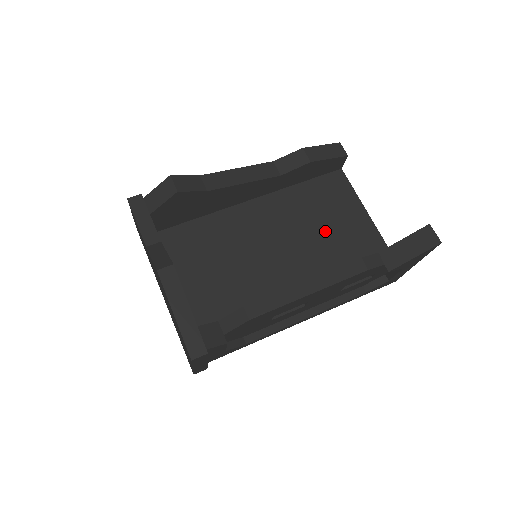
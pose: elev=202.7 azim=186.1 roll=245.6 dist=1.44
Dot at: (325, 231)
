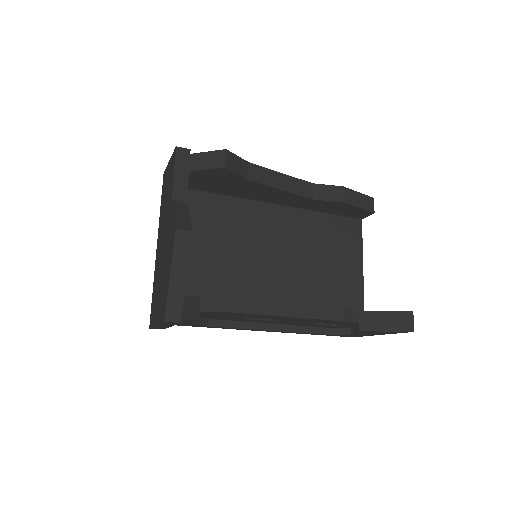
Dot at: (322, 265)
